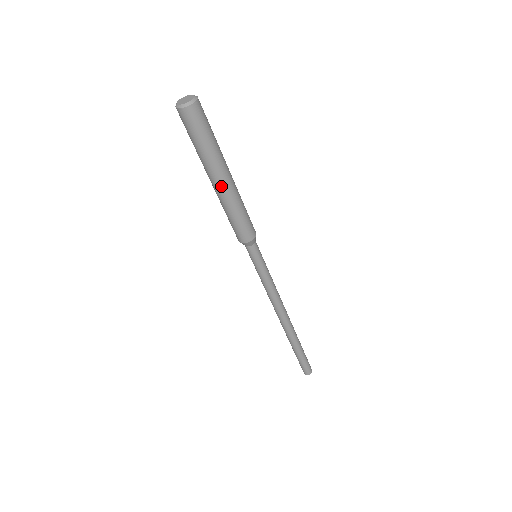
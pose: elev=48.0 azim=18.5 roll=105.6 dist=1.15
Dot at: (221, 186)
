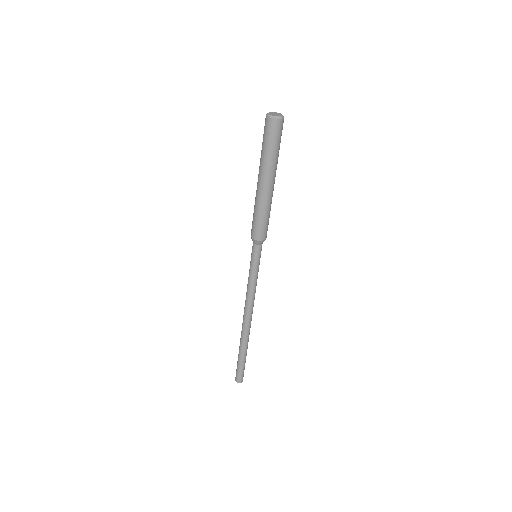
Dot at: (271, 187)
